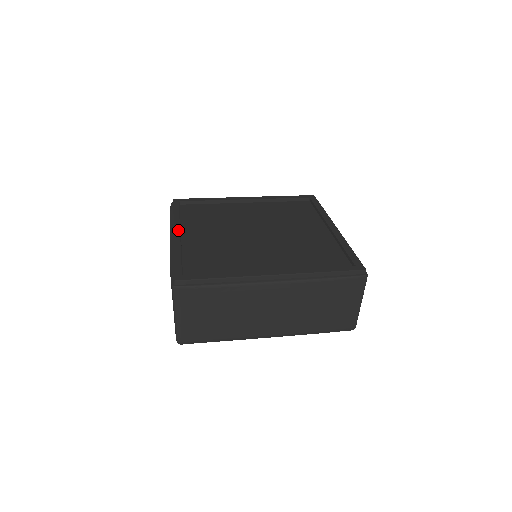
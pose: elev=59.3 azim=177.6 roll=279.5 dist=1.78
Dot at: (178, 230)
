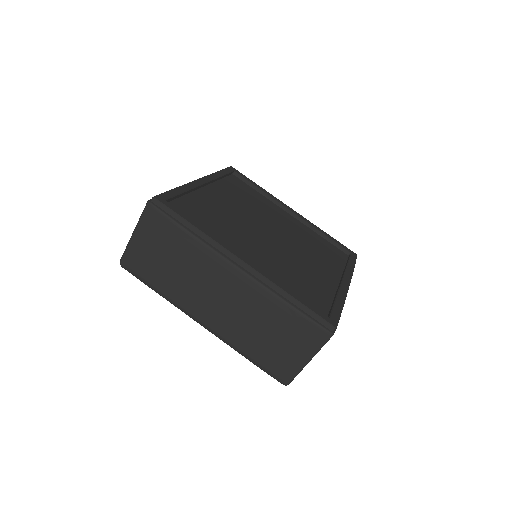
Dot at: (206, 180)
